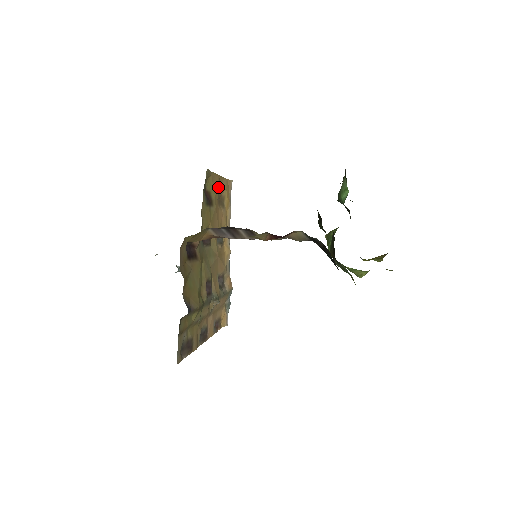
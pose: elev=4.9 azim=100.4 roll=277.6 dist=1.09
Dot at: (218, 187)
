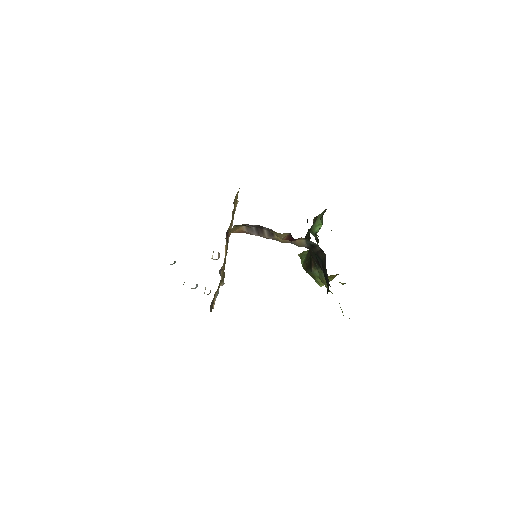
Dot at: occluded
